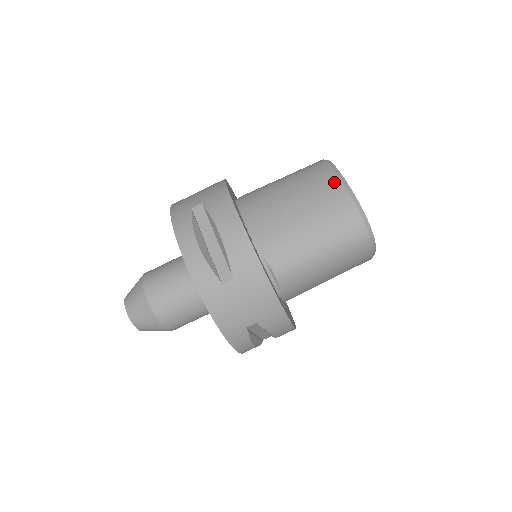
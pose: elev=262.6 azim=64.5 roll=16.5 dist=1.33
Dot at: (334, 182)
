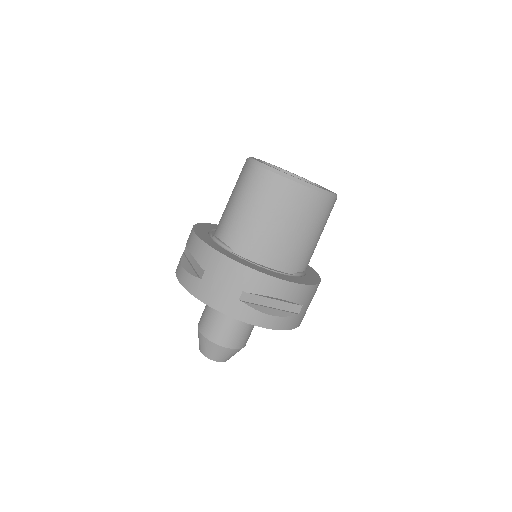
Dot at: (300, 190)
